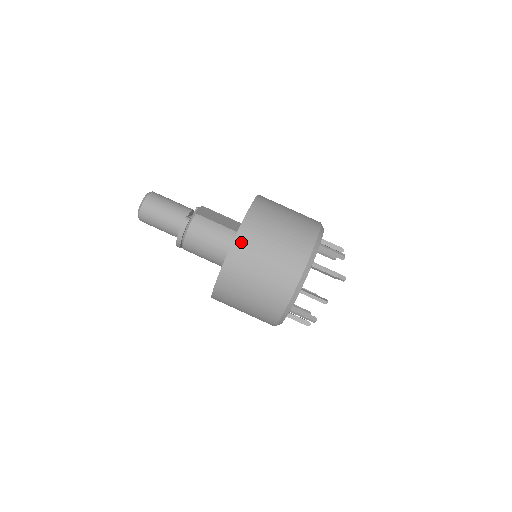
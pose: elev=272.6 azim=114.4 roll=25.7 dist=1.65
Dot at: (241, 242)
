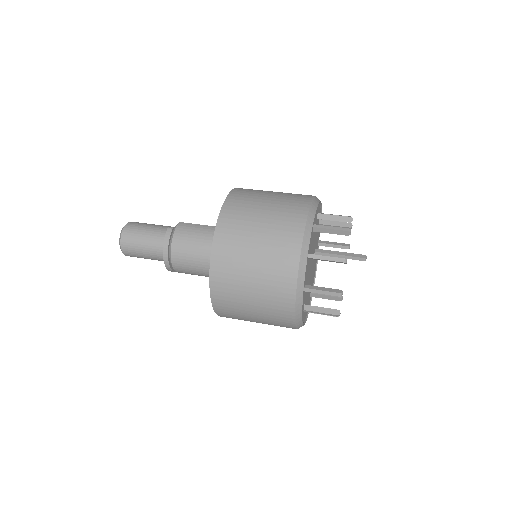
Dot at: (227, 215)
